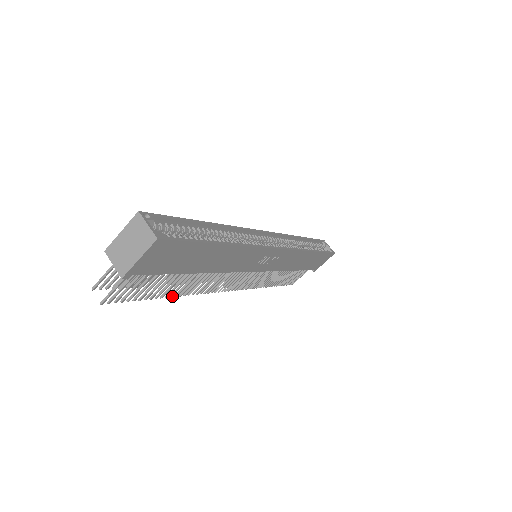
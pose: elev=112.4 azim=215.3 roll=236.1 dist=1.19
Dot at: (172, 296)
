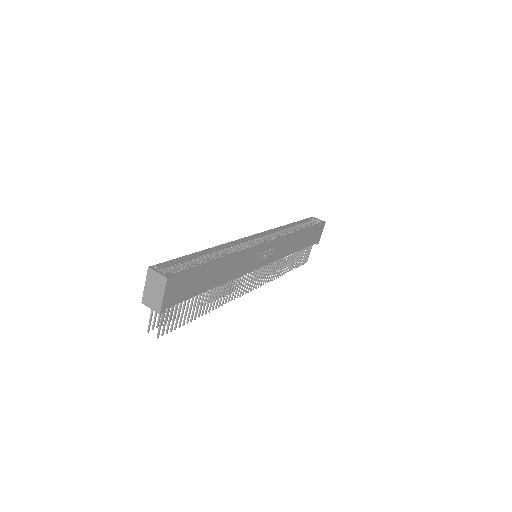
Dot at: (206, 313)
